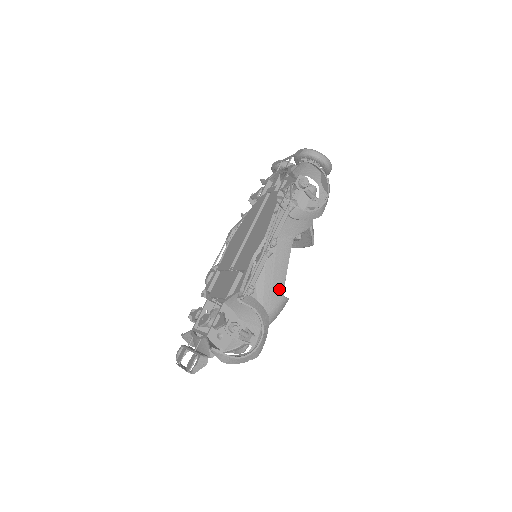
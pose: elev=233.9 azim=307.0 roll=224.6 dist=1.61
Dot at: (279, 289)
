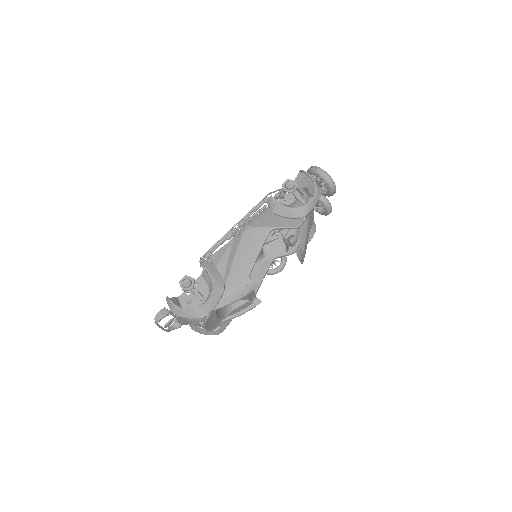
Dot at: (246, 270)
